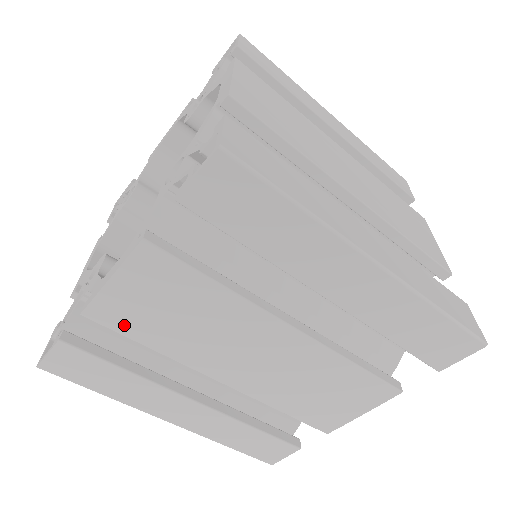
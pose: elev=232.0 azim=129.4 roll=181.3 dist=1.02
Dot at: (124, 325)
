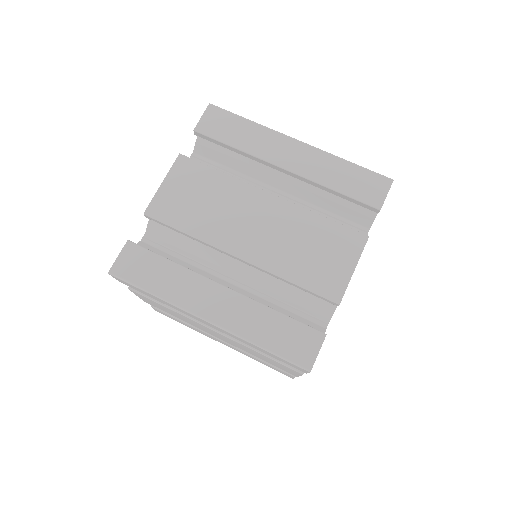
Dot at: (170, 216)
